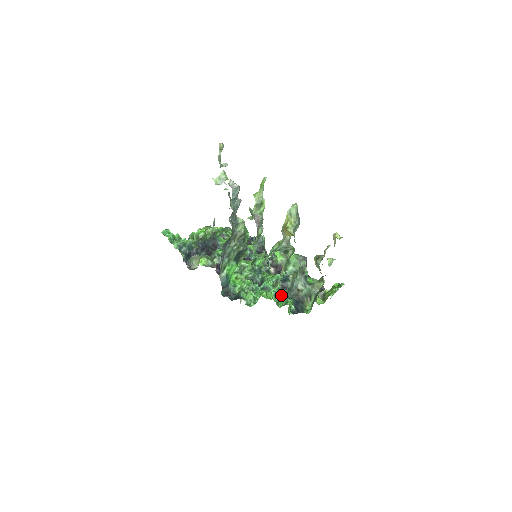
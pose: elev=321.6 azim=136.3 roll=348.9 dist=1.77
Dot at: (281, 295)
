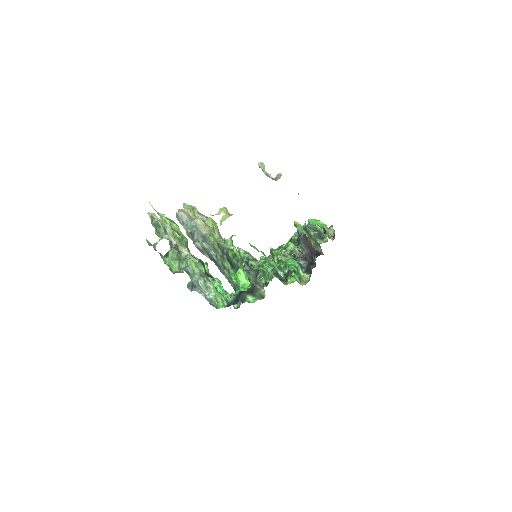
Dot at: occluded
